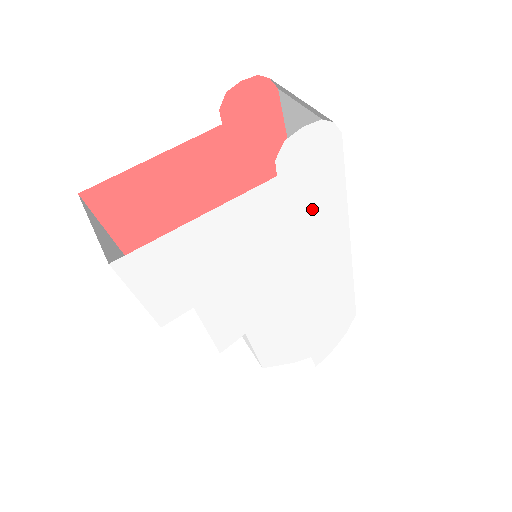
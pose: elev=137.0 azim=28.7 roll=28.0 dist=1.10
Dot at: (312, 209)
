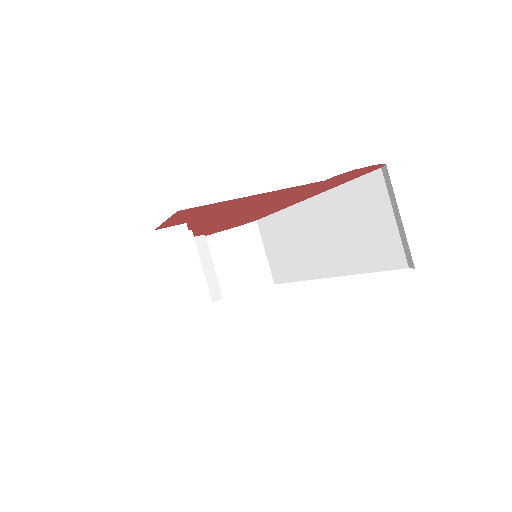
Dot at: occluded
